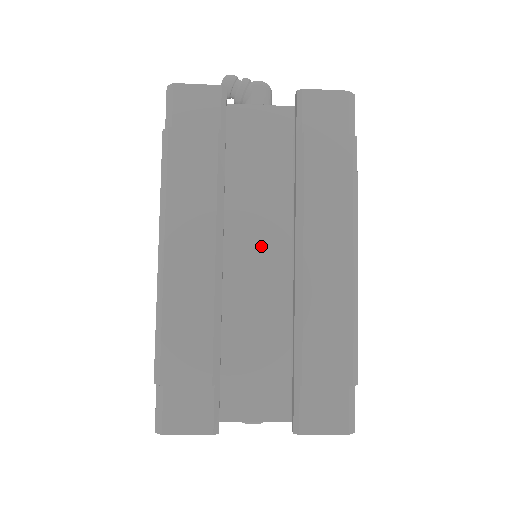
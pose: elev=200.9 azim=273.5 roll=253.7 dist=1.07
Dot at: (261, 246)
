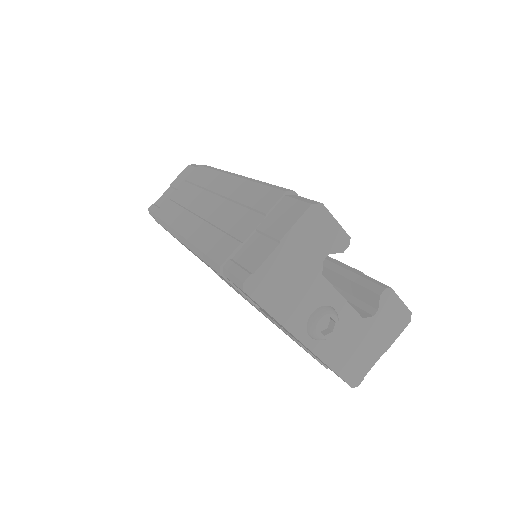
Dot at: occluded
